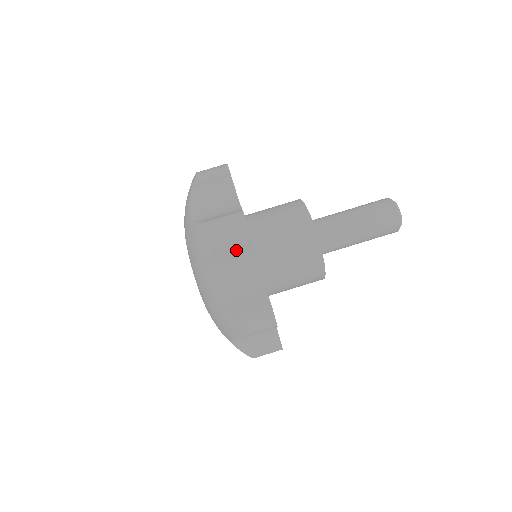
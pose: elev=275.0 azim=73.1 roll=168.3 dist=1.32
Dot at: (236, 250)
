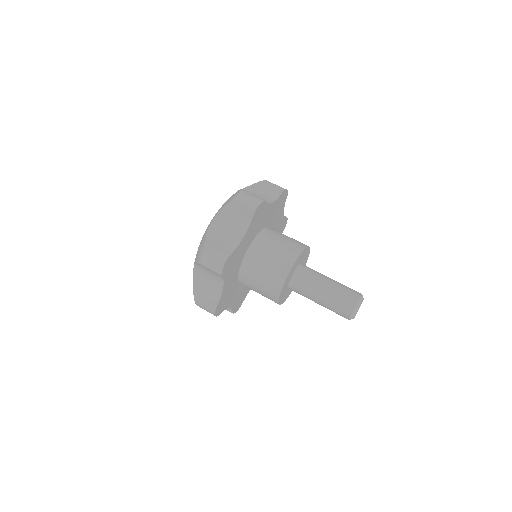
Dot at: (271, 190)
